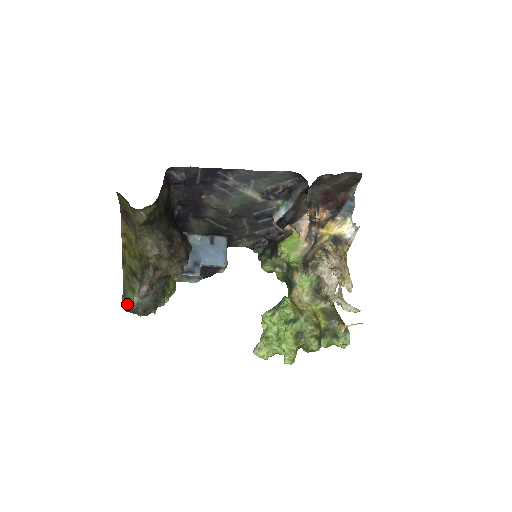
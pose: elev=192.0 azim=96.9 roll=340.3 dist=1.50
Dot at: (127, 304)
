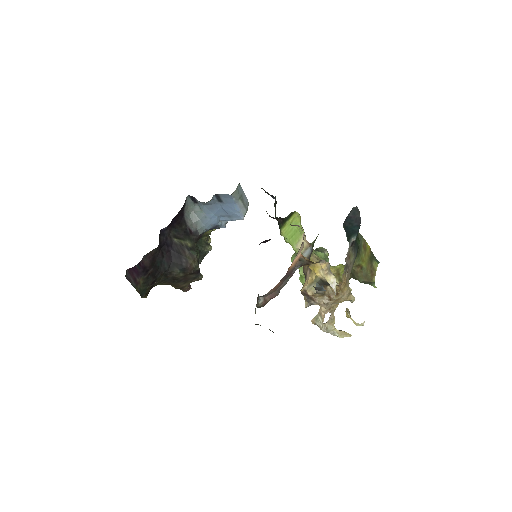
Dot at: occluded
